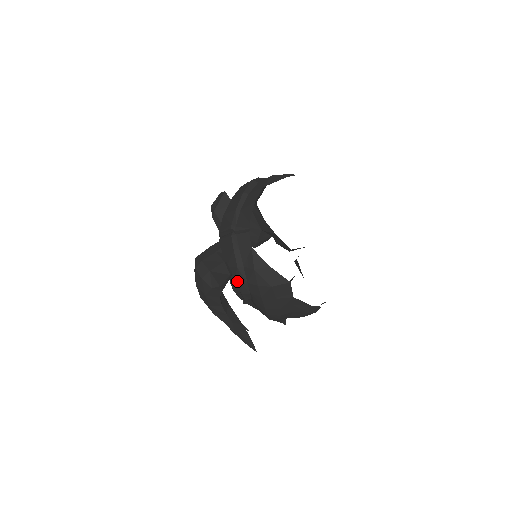
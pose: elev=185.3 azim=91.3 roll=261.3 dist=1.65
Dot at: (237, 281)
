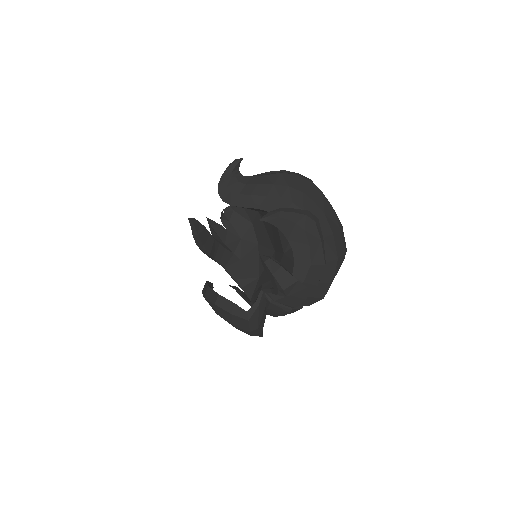
Dot at: occluded
